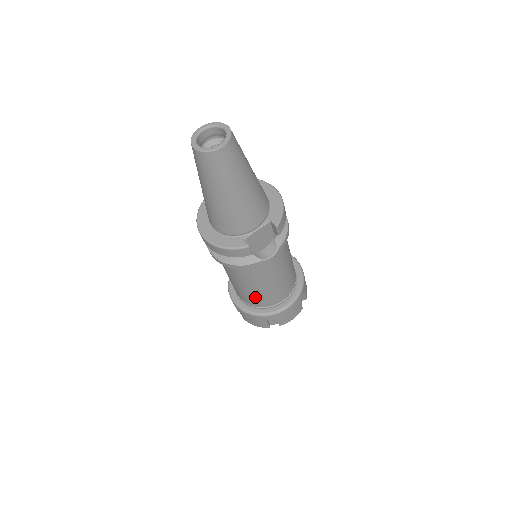
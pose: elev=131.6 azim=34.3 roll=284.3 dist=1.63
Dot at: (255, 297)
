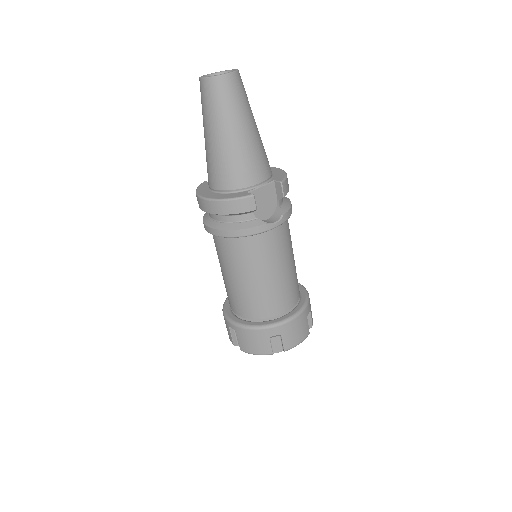
Dot at: (256, 298)
